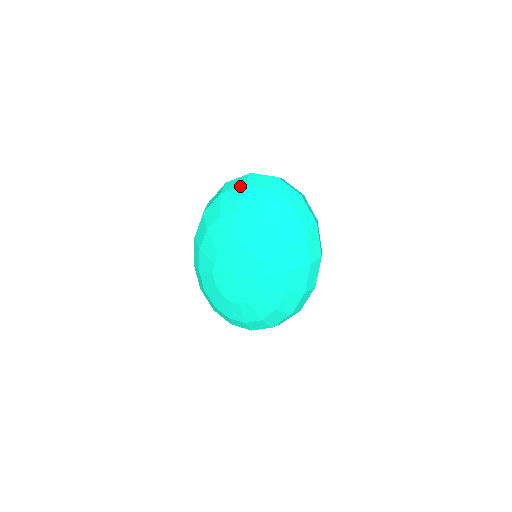
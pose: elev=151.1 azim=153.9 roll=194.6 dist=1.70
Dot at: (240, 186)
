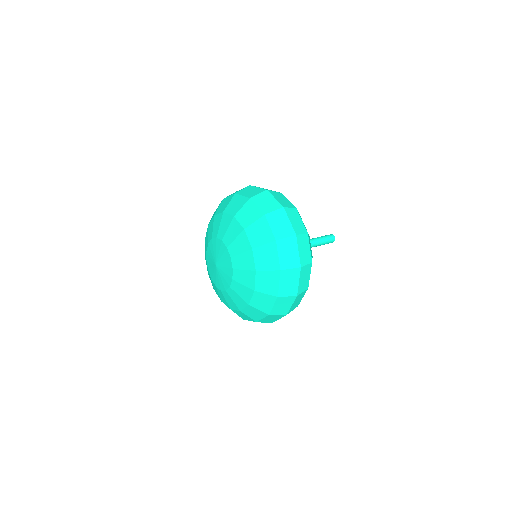
Dot at: (263, 212)
